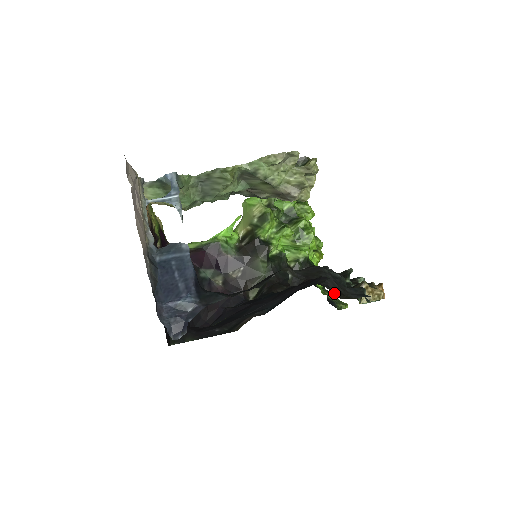
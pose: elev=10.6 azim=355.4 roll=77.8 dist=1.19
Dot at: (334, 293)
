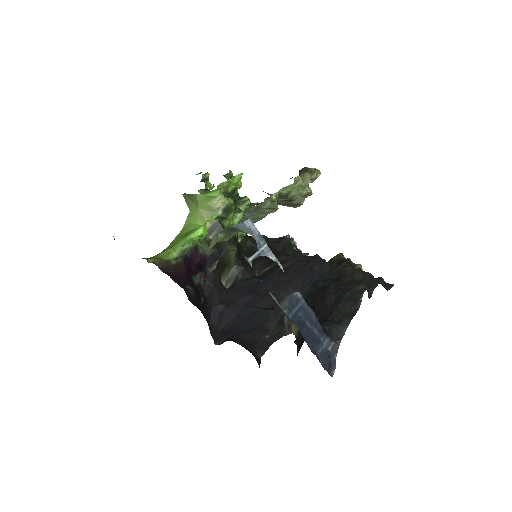
Dot at: occluded
